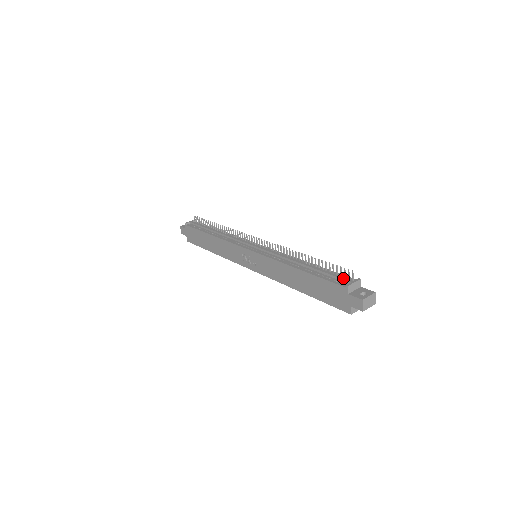
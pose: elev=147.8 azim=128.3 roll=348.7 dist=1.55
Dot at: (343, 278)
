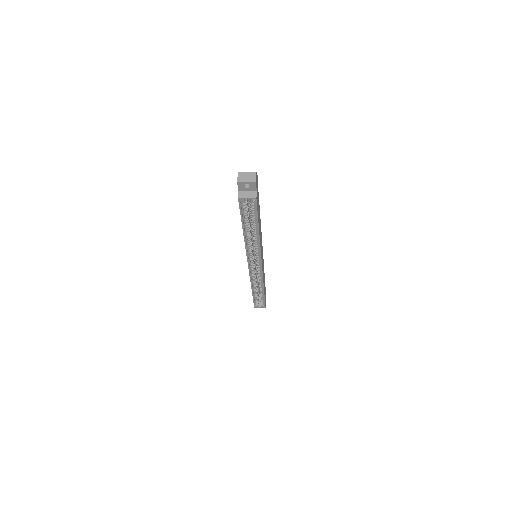
Dot at: occluded
